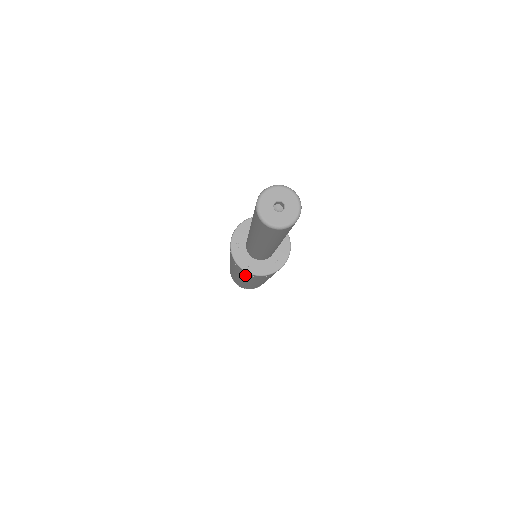
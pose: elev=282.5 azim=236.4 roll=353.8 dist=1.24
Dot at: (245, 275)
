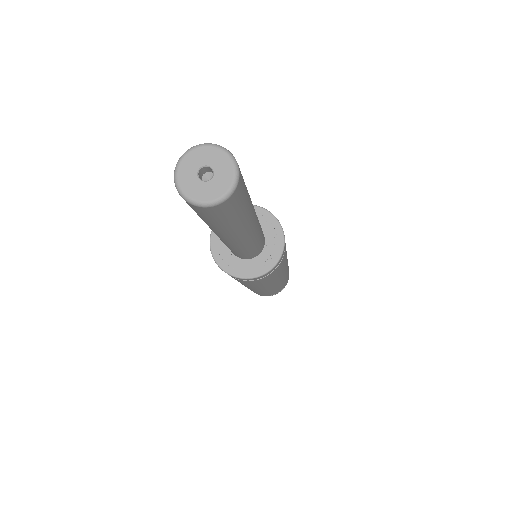
Dot at: occluded
